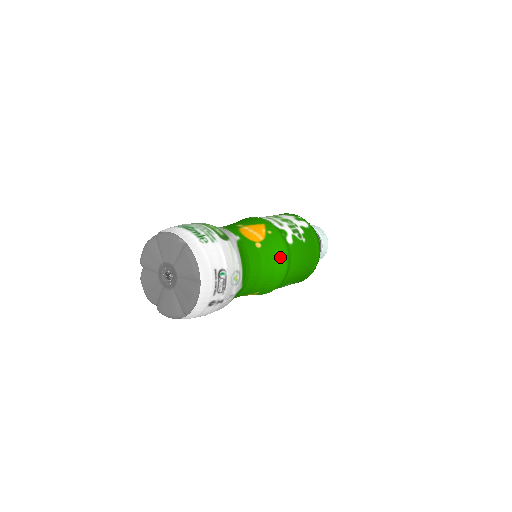
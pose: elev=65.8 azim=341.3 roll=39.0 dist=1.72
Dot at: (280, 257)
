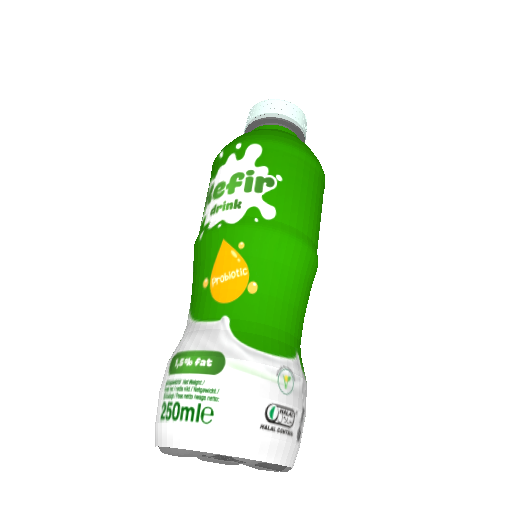
Dot at: (286, 253)
